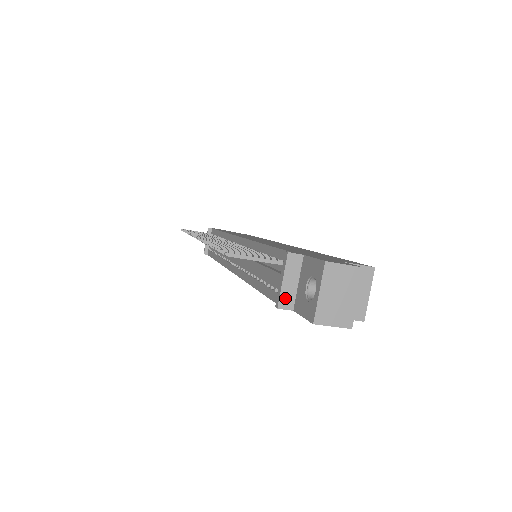
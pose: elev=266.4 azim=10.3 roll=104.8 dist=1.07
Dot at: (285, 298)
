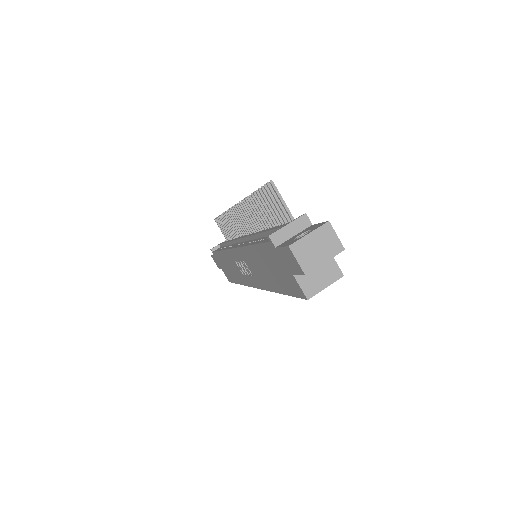
Dot at: (279, 235)
